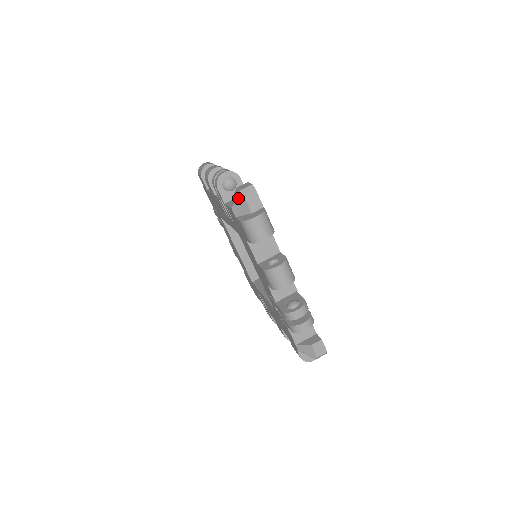
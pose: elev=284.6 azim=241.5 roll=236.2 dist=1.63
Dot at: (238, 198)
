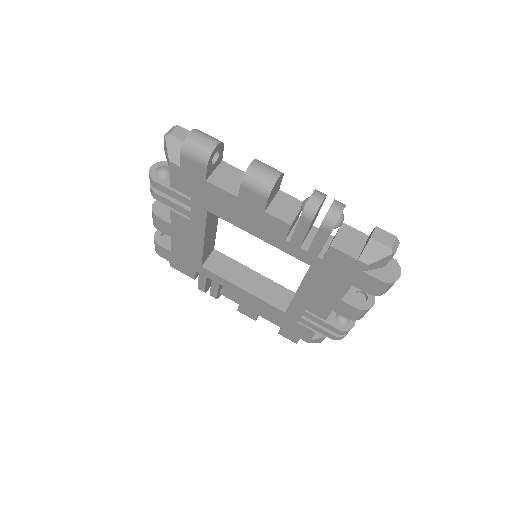
Dot at: (166, 143)
